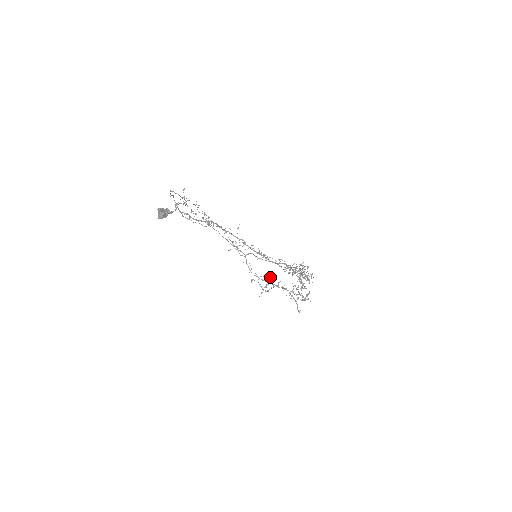
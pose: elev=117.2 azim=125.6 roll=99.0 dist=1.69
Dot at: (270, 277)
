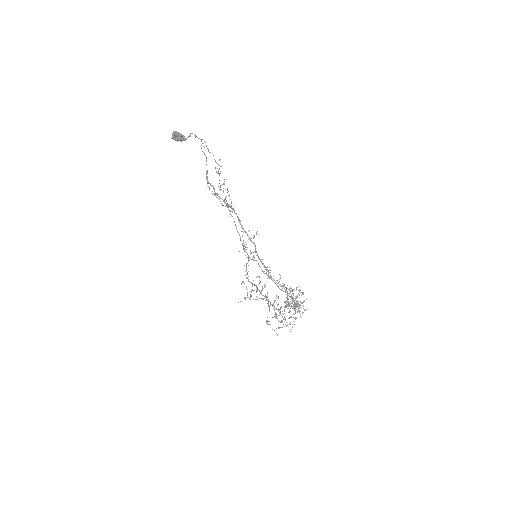
Dot at: occluded
